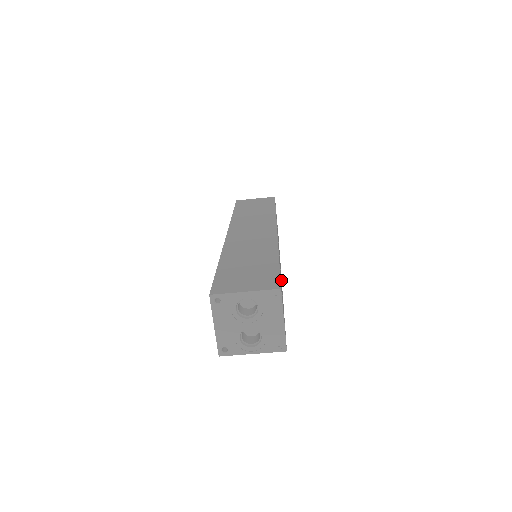
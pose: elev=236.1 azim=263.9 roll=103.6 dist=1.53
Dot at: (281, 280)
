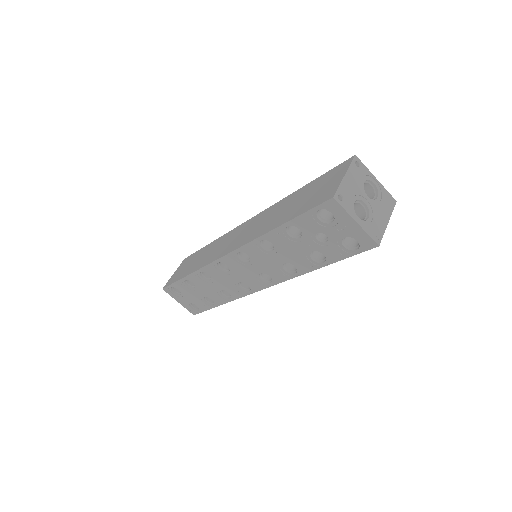
Dot at: occluded
